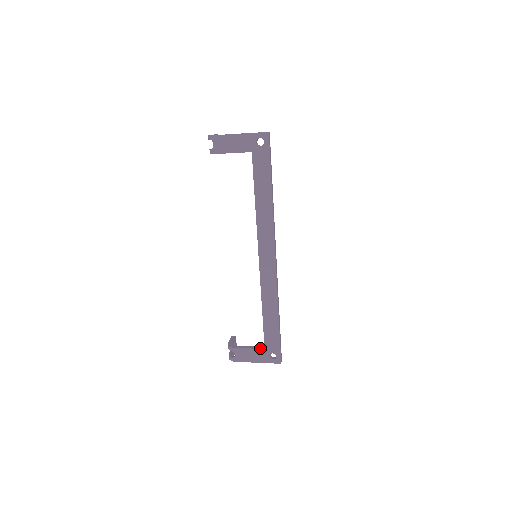
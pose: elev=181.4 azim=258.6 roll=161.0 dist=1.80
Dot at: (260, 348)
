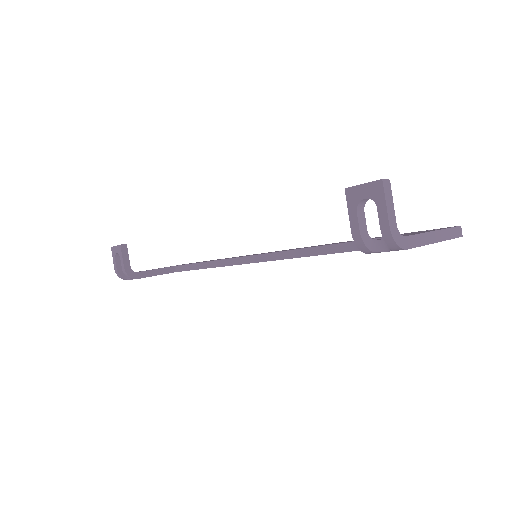
Dot at: (171, 272)
